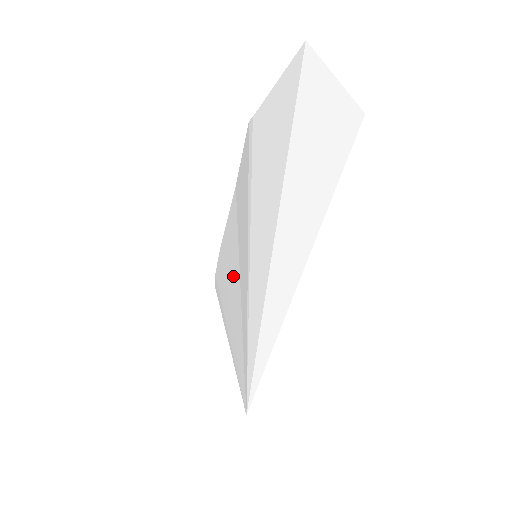
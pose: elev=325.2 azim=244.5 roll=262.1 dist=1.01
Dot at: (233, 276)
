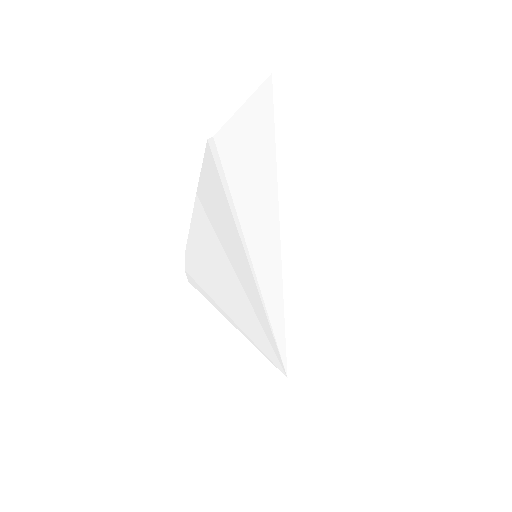
Dot at: (222, 273)
